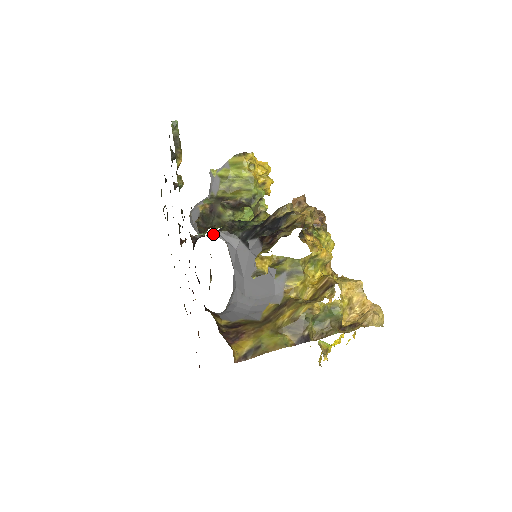
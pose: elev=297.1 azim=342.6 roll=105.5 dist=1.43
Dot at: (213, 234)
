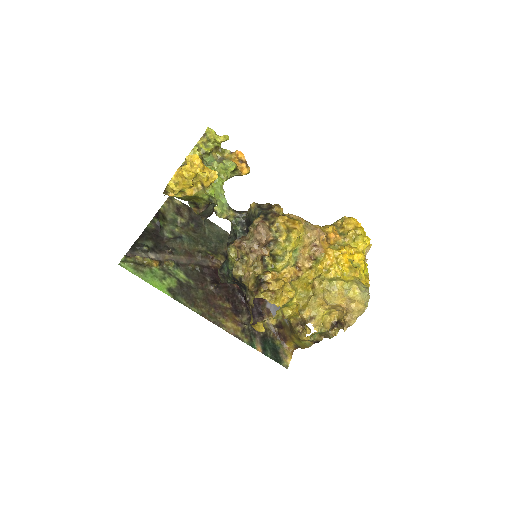
Dot at: occluded
